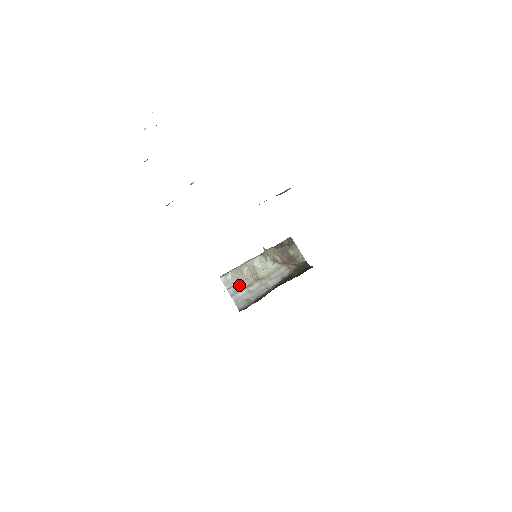
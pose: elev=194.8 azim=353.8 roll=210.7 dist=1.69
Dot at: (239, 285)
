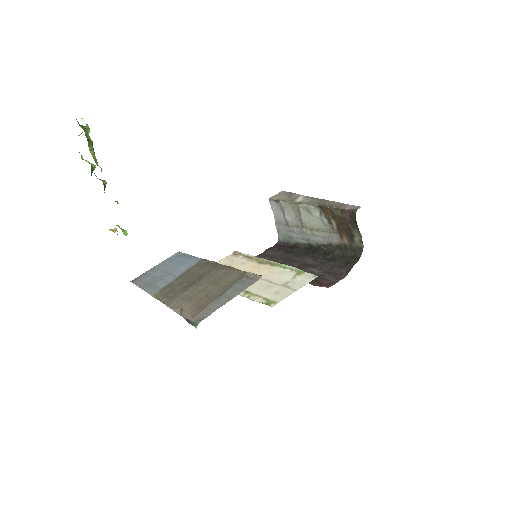
Dot at: (285, 219)
